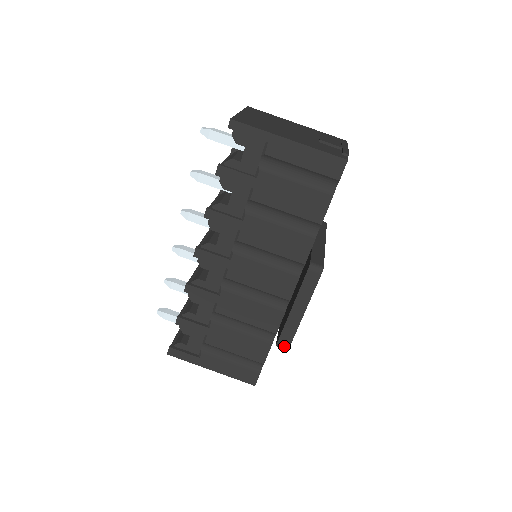
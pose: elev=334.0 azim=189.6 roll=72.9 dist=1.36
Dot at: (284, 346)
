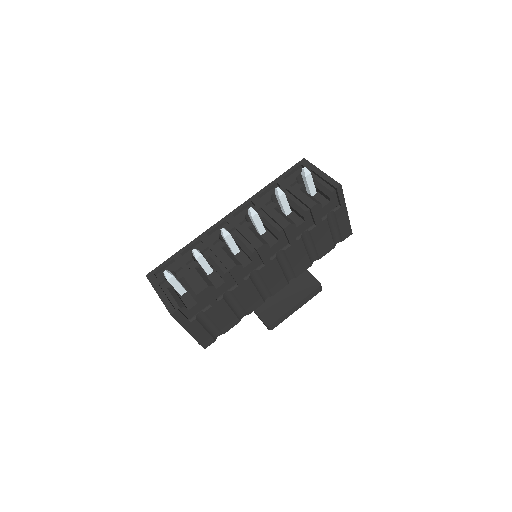
Dot at: (272, 327)
